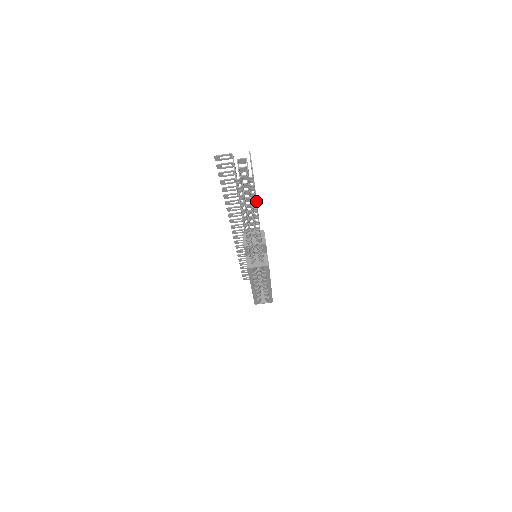
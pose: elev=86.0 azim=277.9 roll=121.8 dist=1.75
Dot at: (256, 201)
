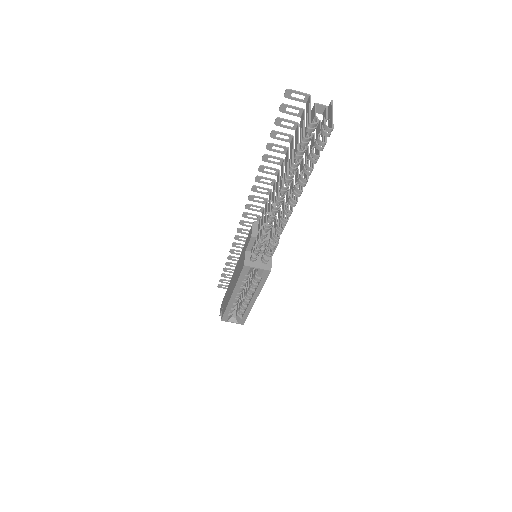
Dot at: occluded
